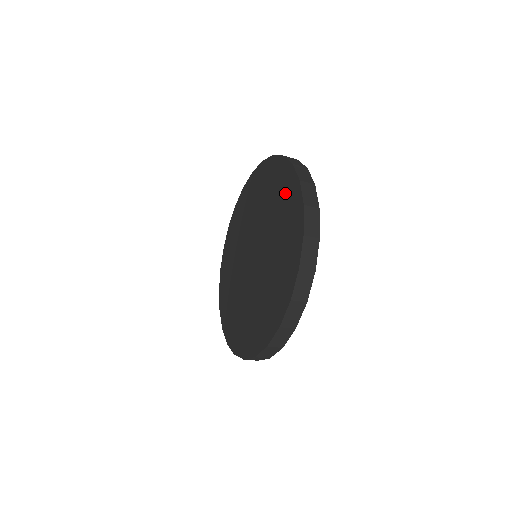
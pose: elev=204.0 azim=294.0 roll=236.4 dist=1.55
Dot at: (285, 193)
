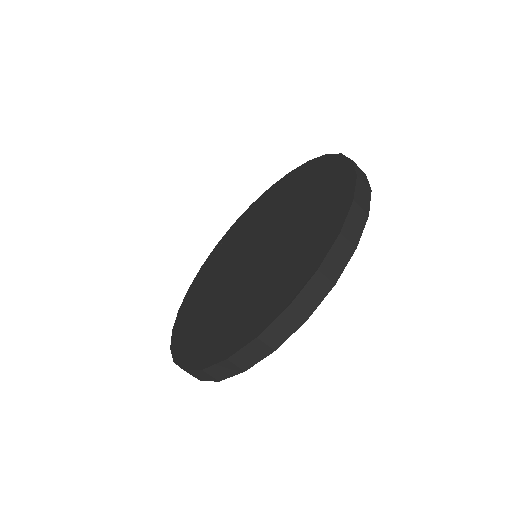
Dot at: (259, 206)
